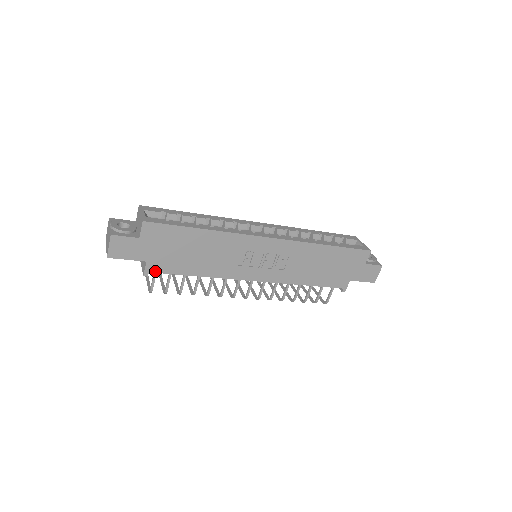
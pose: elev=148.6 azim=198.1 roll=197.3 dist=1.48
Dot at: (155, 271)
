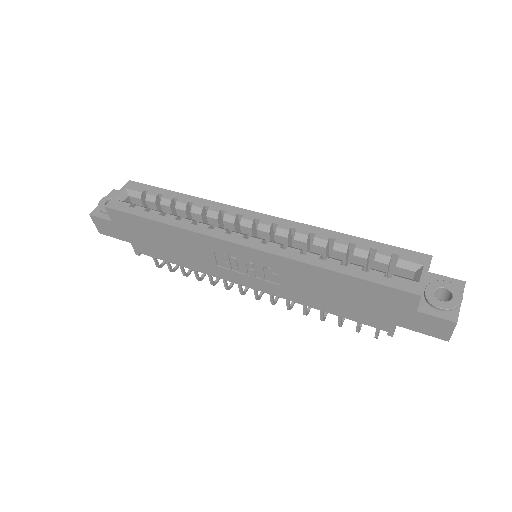
Dot at: (143, 253)
